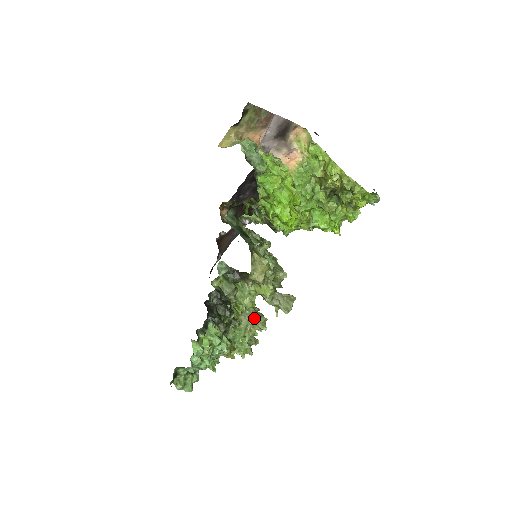
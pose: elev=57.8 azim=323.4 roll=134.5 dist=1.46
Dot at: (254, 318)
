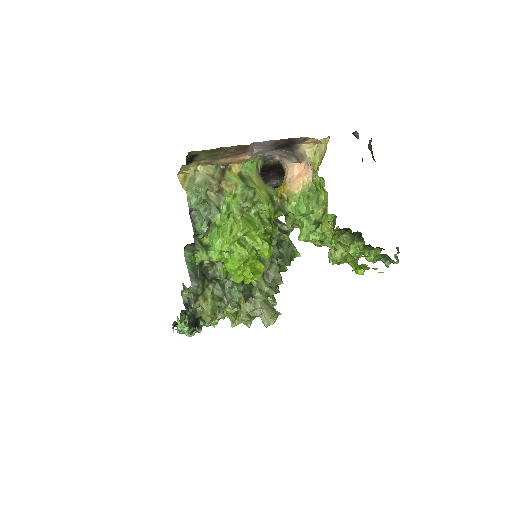
Dot at: occluded
